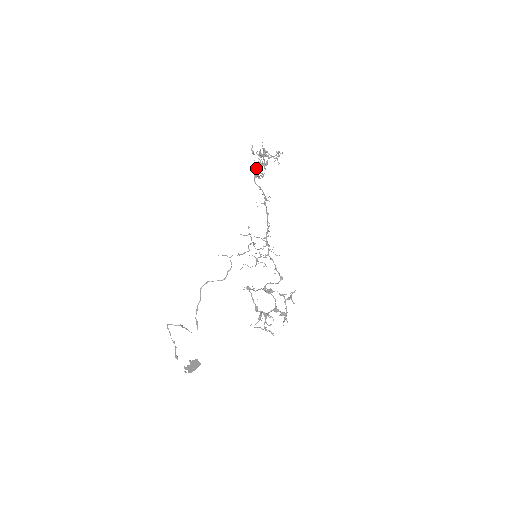
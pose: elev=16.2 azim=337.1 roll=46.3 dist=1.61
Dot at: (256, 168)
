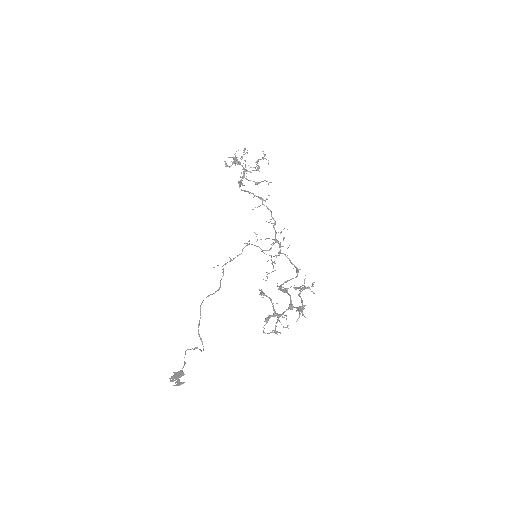
Dot at: (242, 178)
